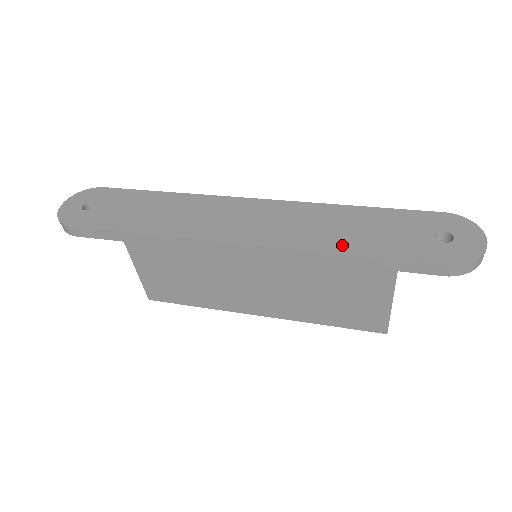
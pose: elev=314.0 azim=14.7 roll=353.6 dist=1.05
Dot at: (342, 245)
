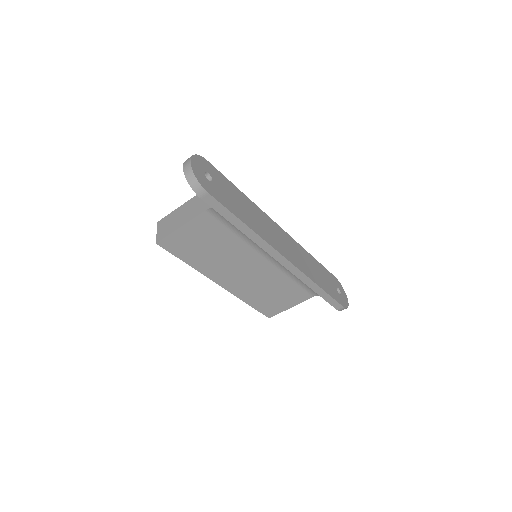
Dot at: (317, 280)
